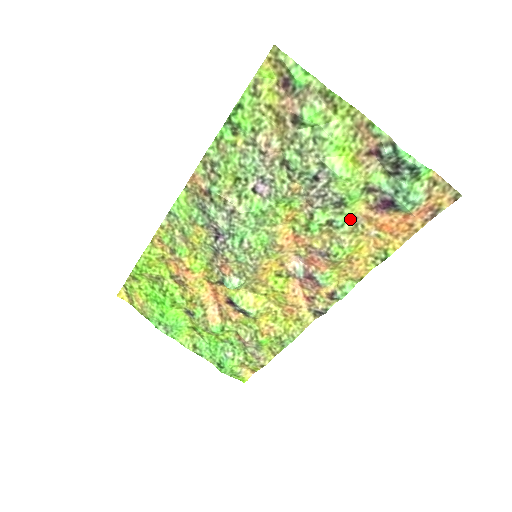
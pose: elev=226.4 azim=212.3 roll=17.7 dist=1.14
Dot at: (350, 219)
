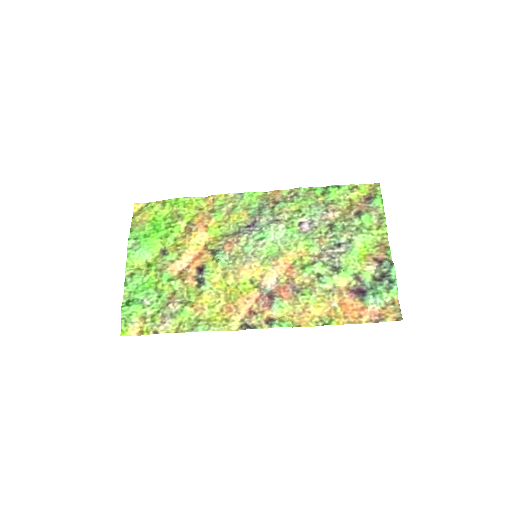
Dot at: (331, 284)
